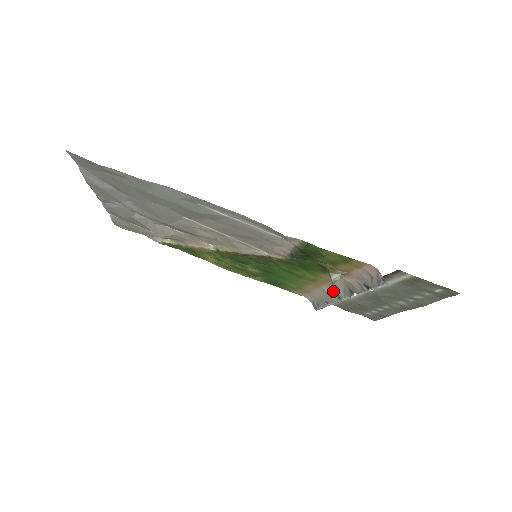
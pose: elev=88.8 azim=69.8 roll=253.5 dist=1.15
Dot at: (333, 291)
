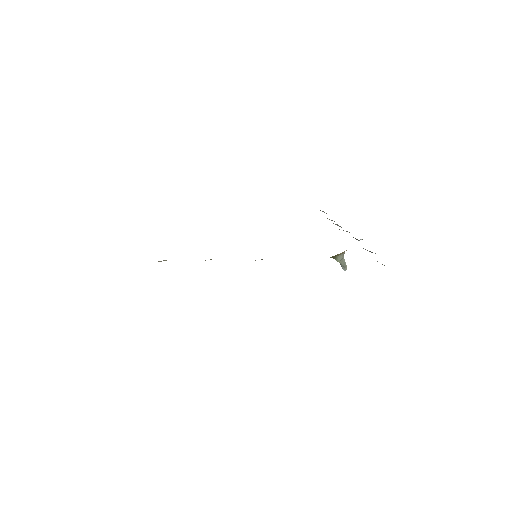
Dot at: (345, 270)
